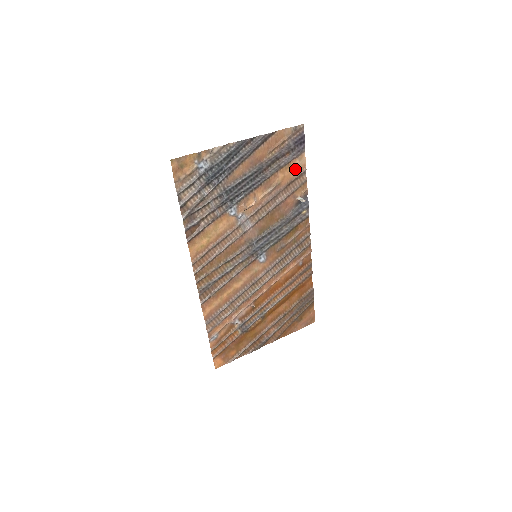
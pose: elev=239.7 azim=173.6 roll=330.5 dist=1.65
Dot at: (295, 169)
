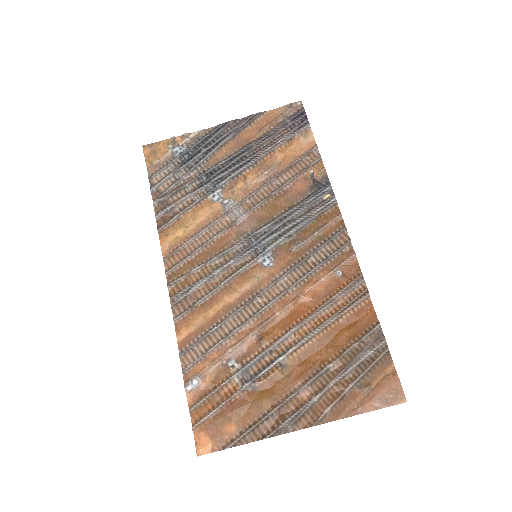
Dot at: (300, 147)
